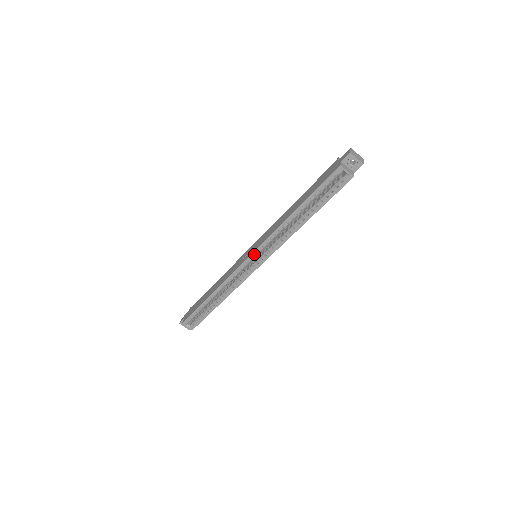
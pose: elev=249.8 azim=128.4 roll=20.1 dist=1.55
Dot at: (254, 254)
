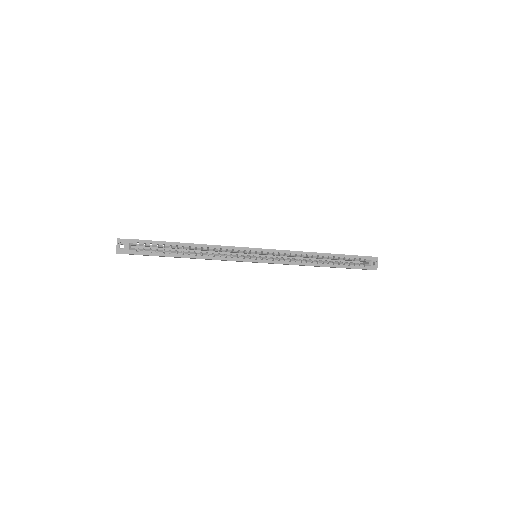
Dot at: (268, 251)
